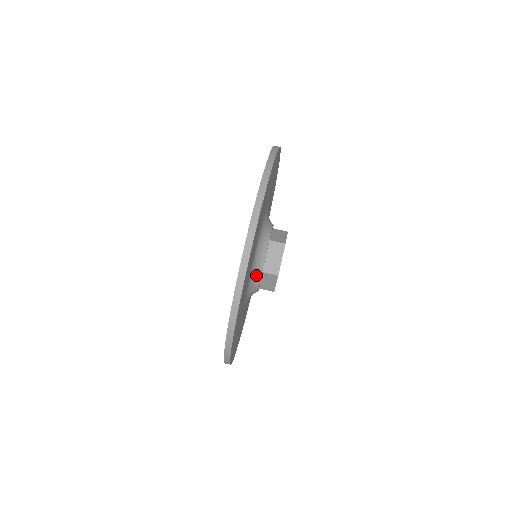
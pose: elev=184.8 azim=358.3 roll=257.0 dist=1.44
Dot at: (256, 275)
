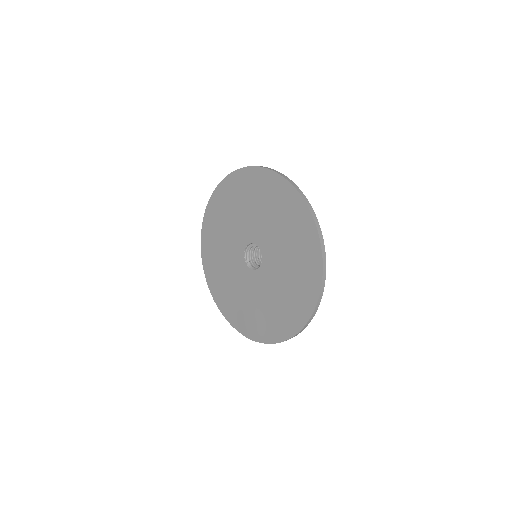
Dot at: occluded
